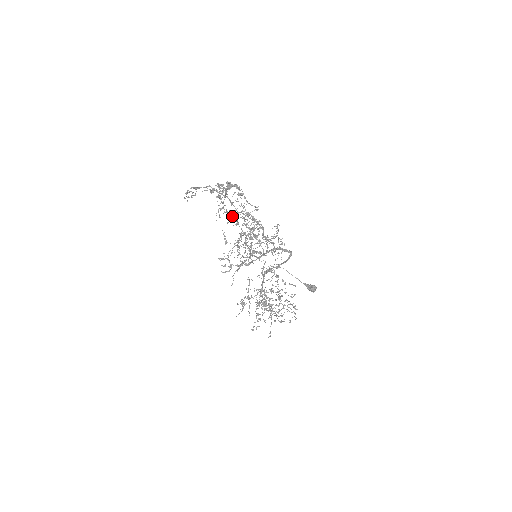
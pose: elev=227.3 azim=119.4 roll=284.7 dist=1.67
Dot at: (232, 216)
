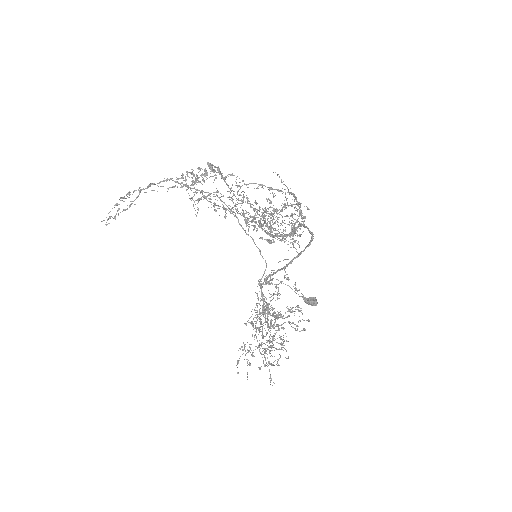
Dot at: occluded
